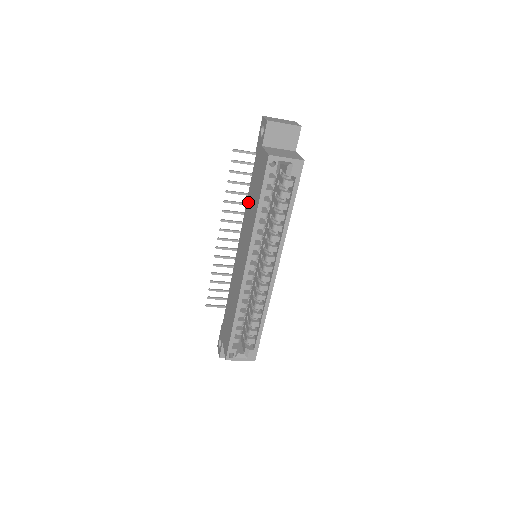
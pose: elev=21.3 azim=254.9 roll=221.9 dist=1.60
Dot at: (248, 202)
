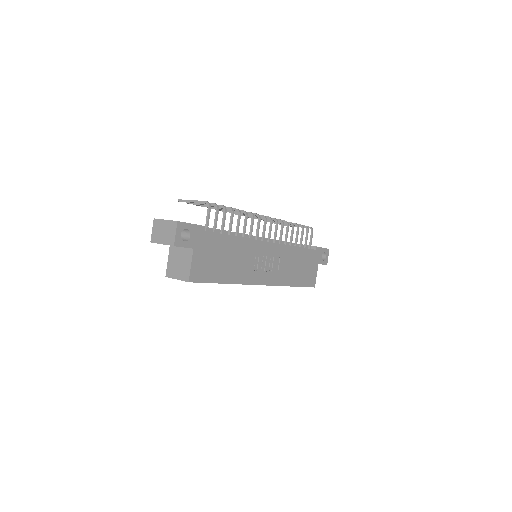
Dot at: occluded
